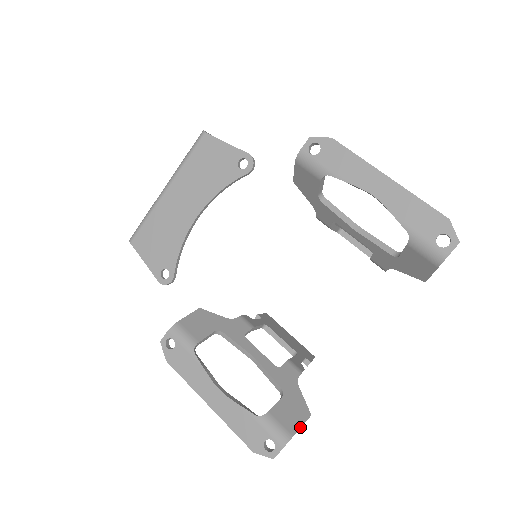
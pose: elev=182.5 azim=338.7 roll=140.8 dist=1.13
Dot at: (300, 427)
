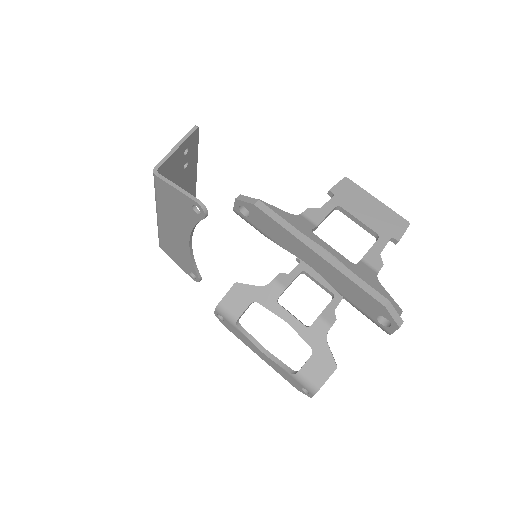
Dot at: (326, 380)
